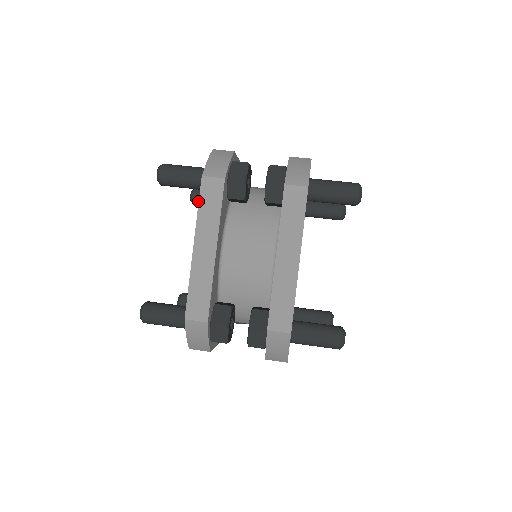
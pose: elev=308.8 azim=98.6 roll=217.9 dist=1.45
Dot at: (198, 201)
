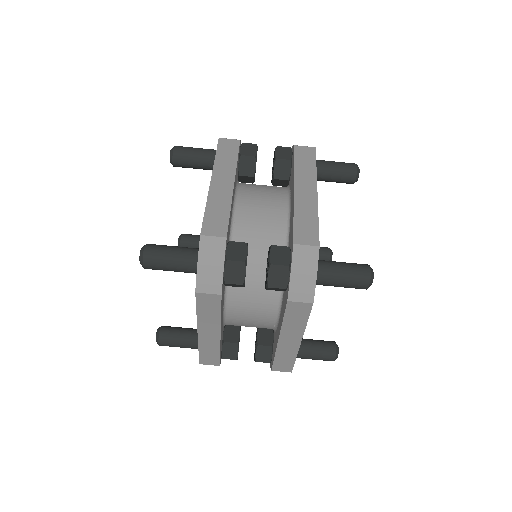
Dot at: occluded
